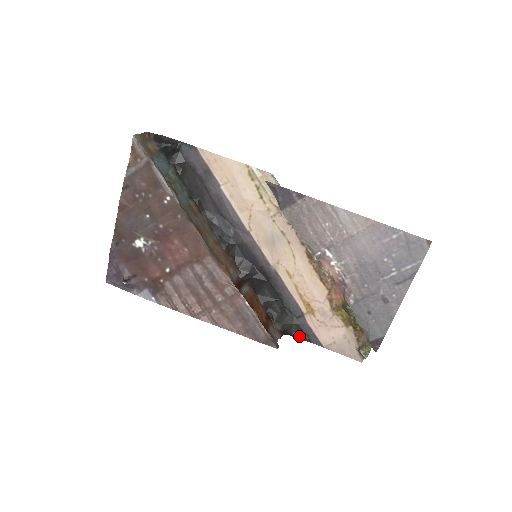
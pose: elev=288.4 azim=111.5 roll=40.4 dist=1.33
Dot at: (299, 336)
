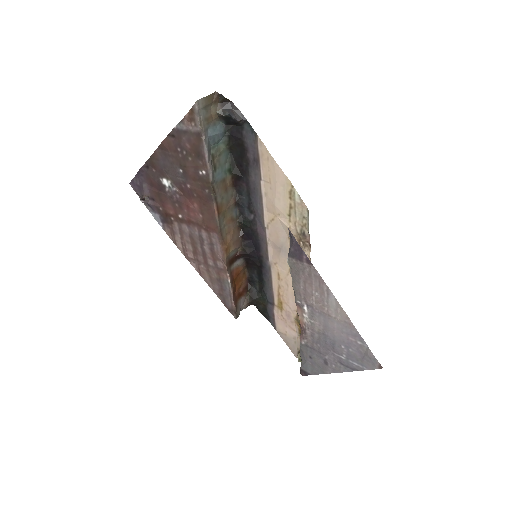
Dot at: (263, 312)
